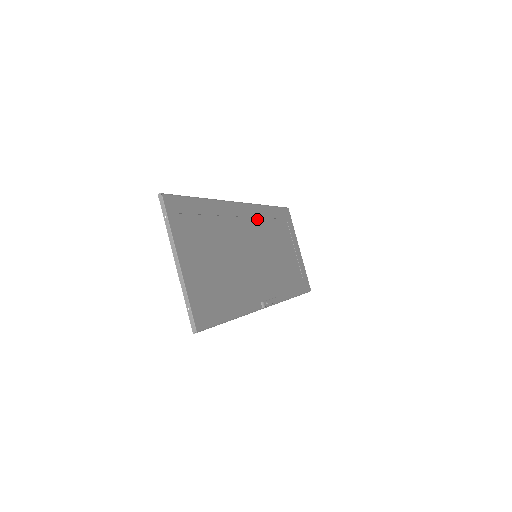
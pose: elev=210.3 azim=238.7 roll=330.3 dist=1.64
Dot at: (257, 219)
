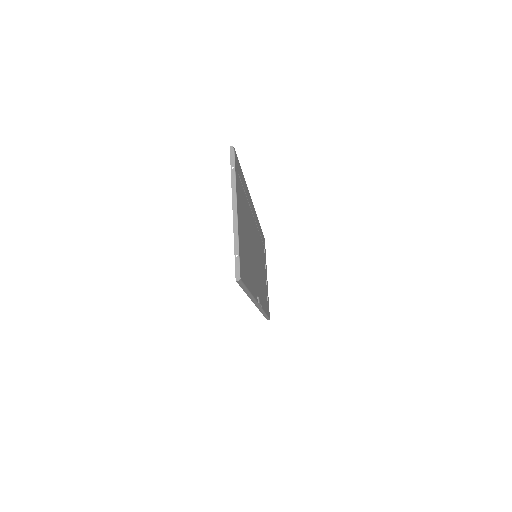
Dot at: (257, 228)
